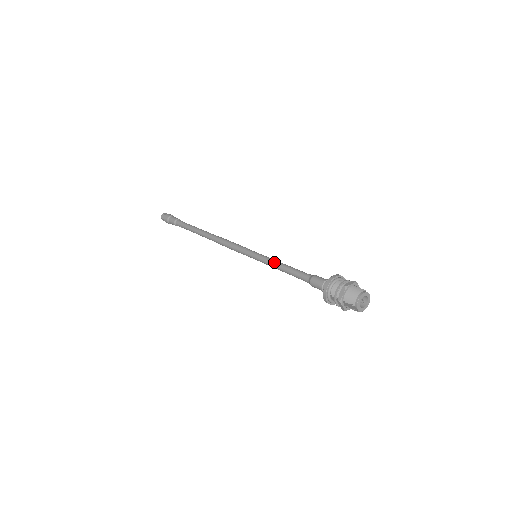
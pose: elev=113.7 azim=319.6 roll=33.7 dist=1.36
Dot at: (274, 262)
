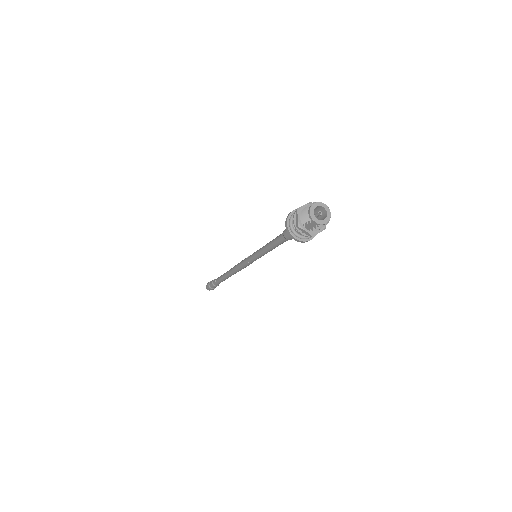
Dot at: (263, 247)
